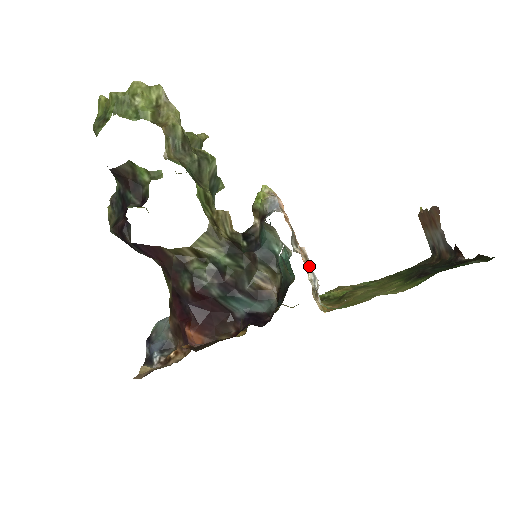
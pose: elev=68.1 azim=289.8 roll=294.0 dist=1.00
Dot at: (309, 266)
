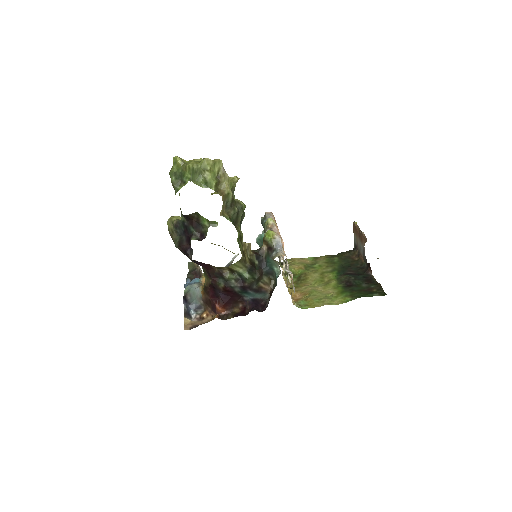
Dot at: (293, 285)
